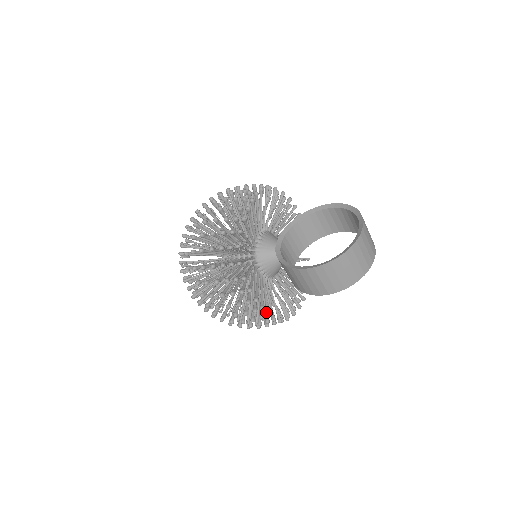
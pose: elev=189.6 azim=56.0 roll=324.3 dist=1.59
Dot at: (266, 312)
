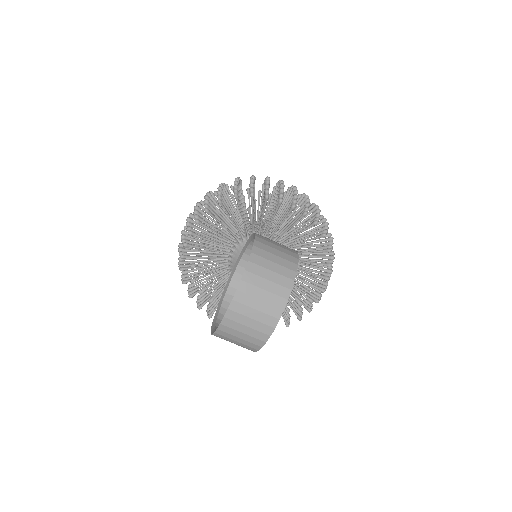
Dot at: occluded
